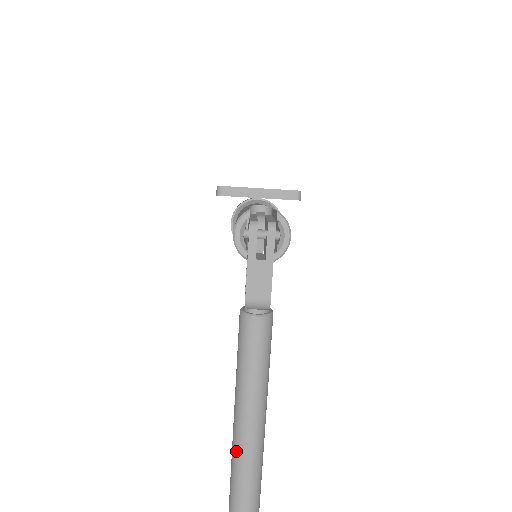
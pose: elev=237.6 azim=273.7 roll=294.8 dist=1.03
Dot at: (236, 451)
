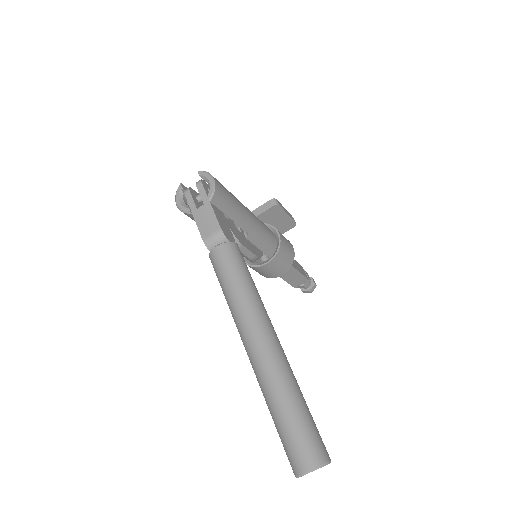
Dot at: (260, 386)
